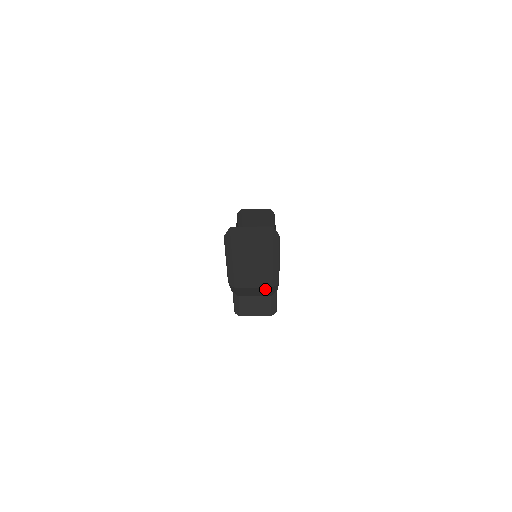
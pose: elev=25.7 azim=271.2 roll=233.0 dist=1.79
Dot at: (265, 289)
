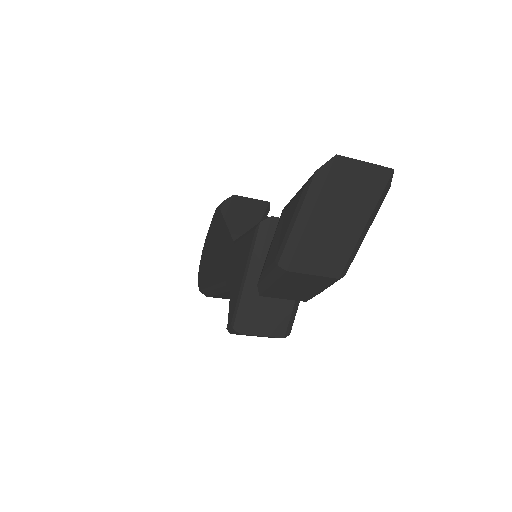
Dot at: (321, 282)
